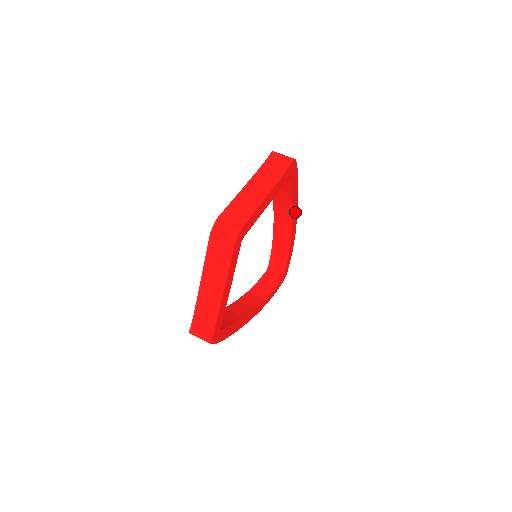
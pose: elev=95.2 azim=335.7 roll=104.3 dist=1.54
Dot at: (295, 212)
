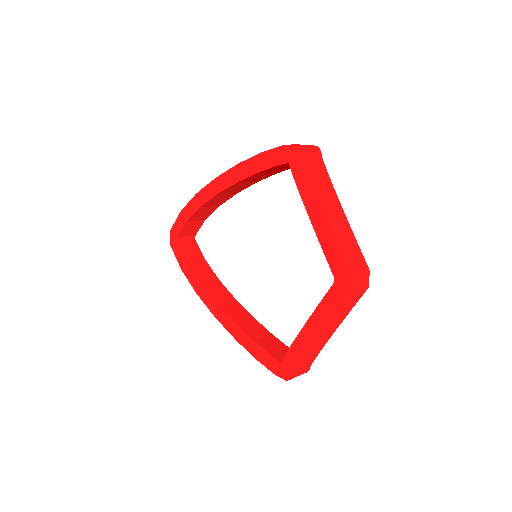
Dot at: occluded
